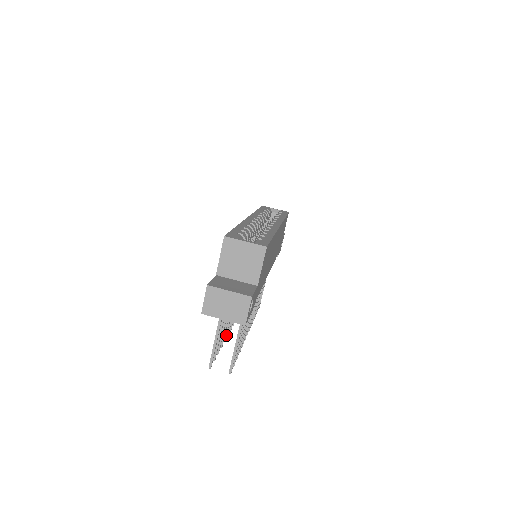
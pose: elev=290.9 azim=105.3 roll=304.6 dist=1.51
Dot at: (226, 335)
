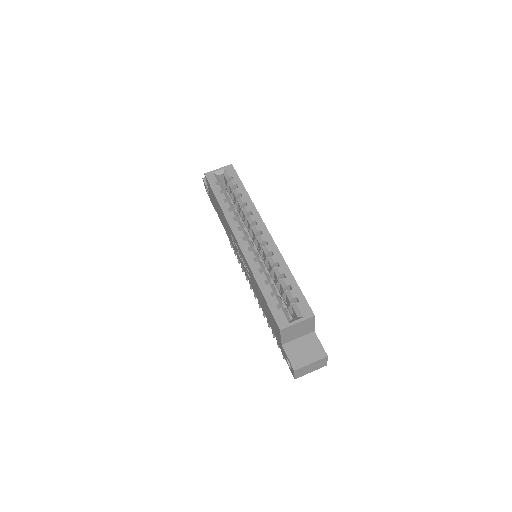
Dot at: occluded
